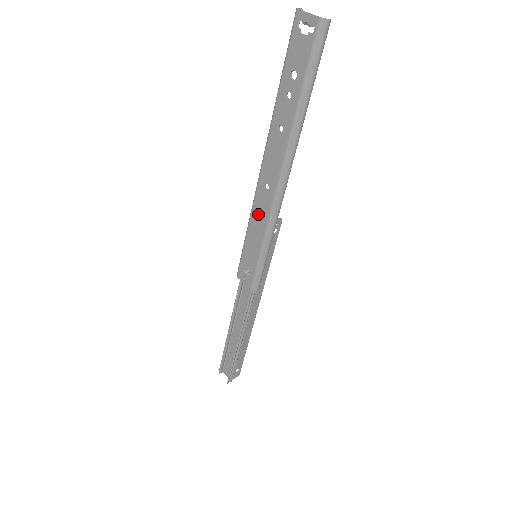
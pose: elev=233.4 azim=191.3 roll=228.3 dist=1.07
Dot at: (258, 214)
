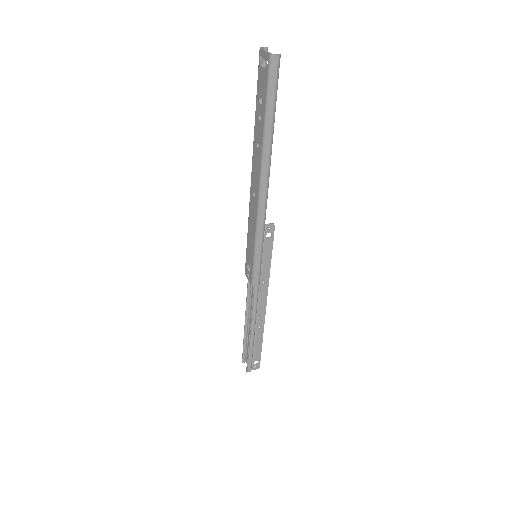
Dot at: (251, 218)
